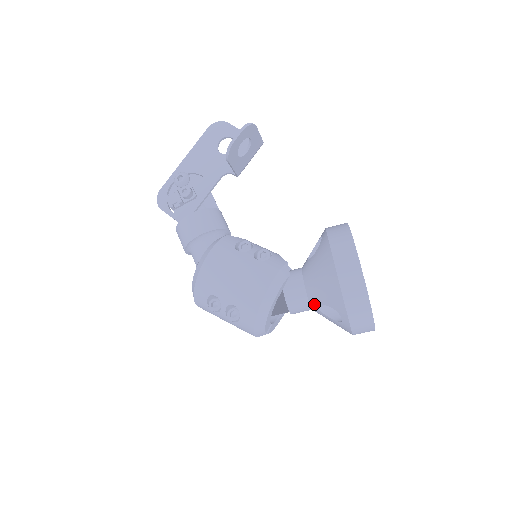
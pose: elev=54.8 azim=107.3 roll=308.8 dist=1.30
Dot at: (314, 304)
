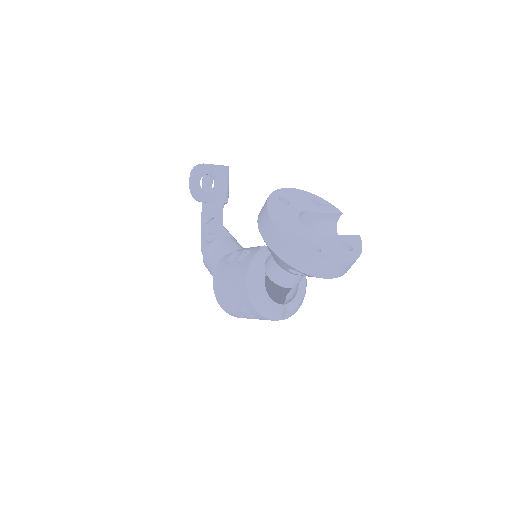
Dot at: (289, 272)
